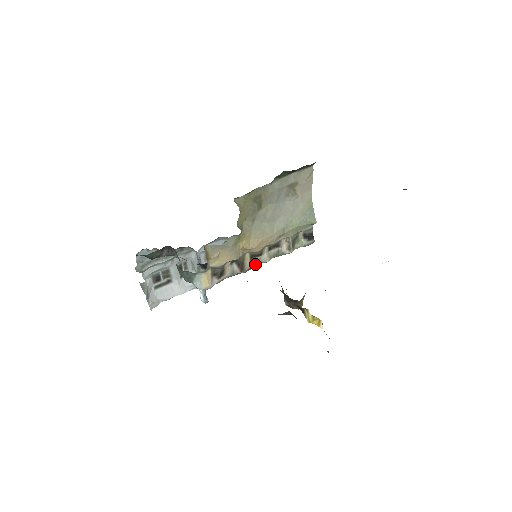
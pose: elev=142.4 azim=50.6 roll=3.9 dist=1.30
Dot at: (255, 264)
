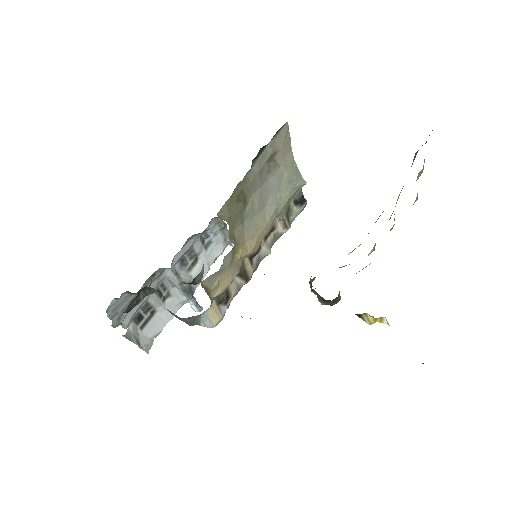
Dot at: (257, 264)
